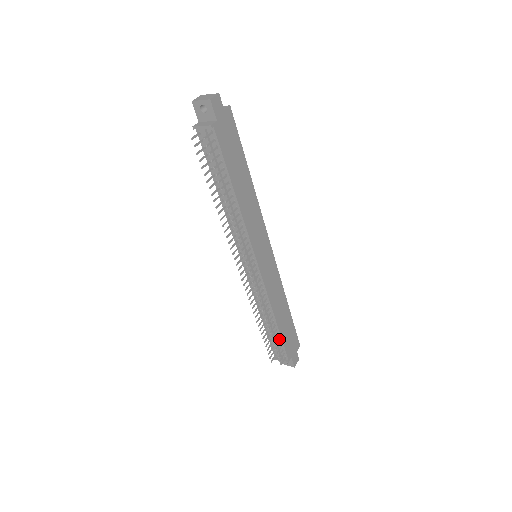
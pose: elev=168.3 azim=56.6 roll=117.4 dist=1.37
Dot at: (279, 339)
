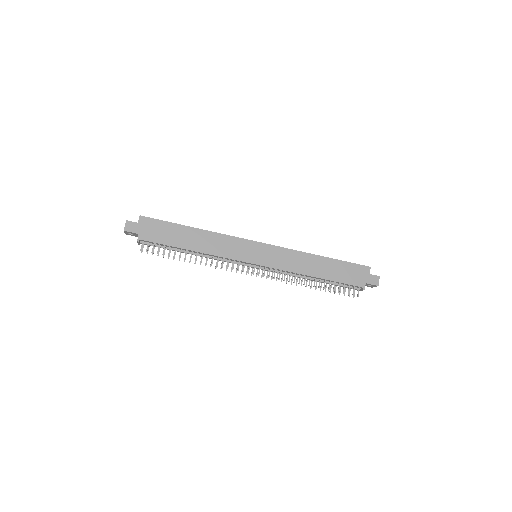
Dot at: (337, 283)
